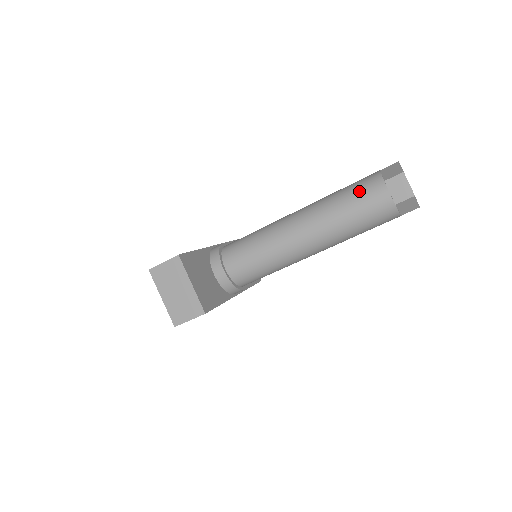
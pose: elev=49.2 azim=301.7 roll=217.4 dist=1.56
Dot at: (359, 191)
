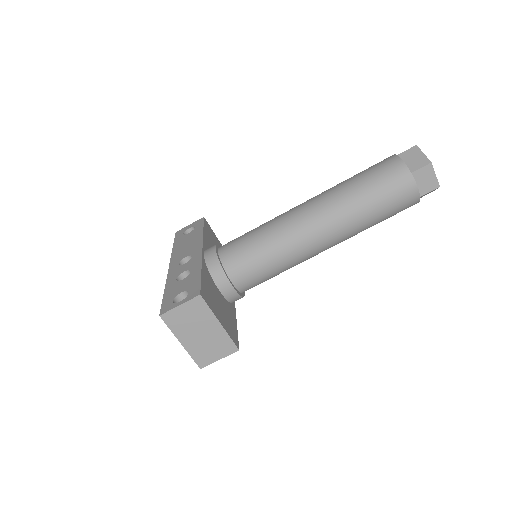
Dot at: (384, 185)
